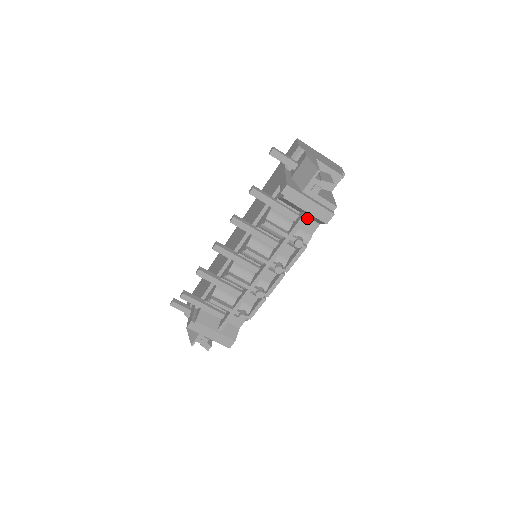
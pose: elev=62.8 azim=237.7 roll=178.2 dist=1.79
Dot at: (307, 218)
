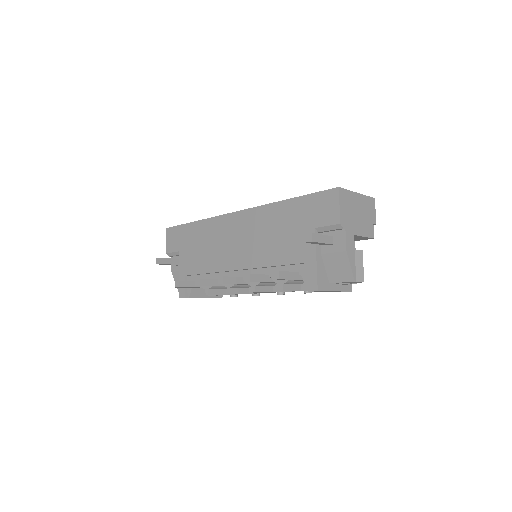
Dot at: occluded
